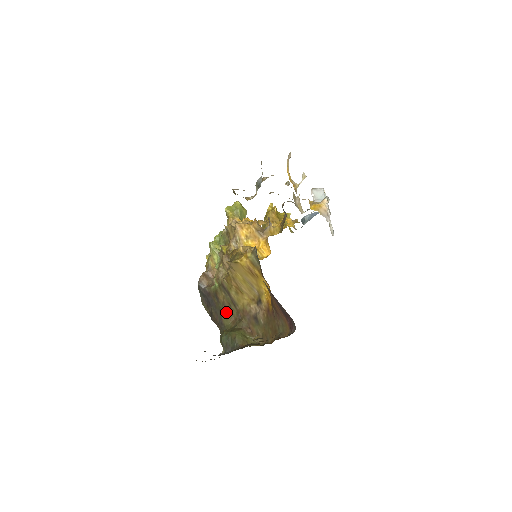
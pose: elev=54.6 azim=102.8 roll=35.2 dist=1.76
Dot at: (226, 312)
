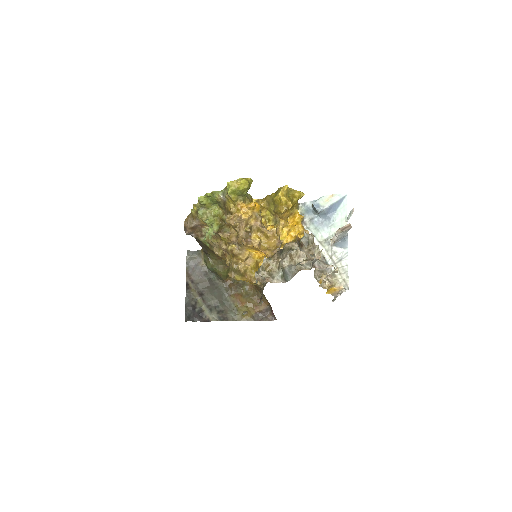
Dot at: (213, 253)
